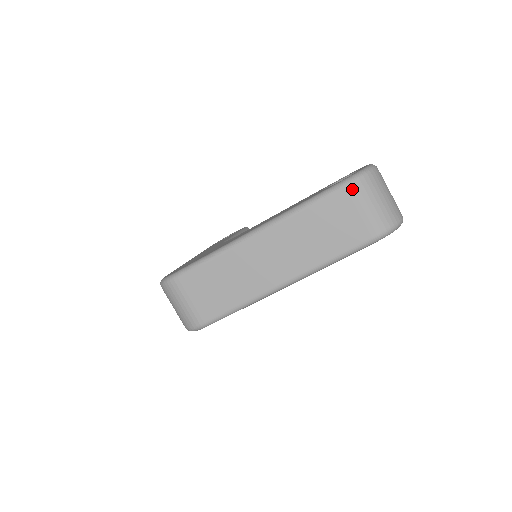
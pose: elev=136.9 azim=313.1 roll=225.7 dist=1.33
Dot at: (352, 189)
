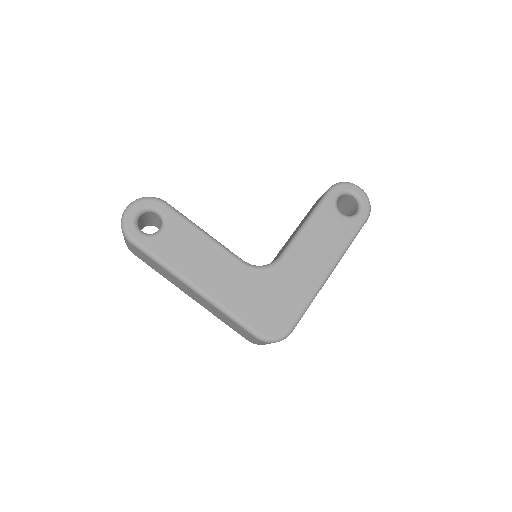
Dot at: occluded
